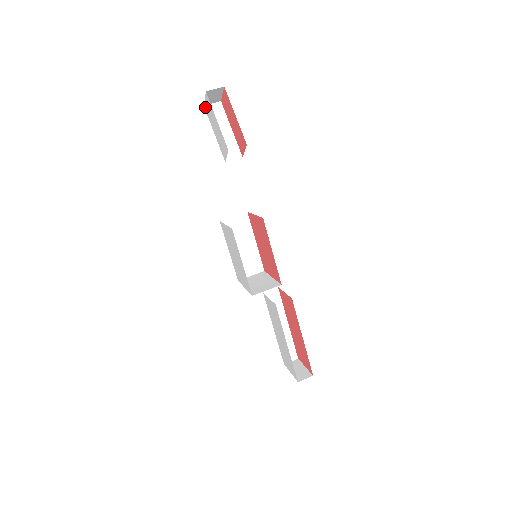
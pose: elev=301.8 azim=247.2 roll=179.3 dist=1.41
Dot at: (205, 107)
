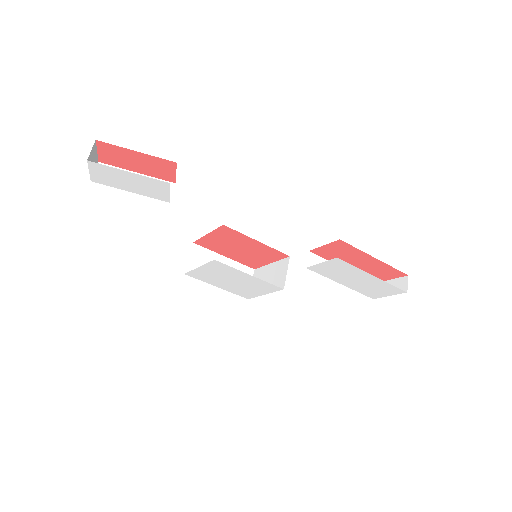
Dot at: (95, 180)
